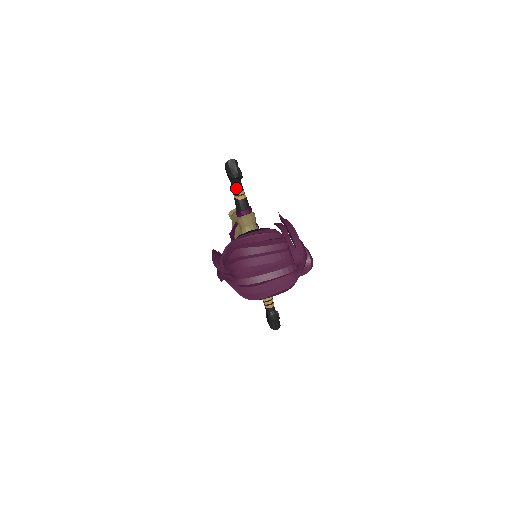
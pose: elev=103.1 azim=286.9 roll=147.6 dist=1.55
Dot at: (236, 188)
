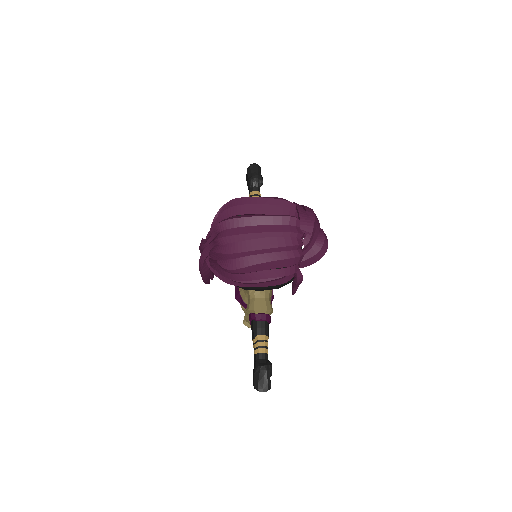
Dot at: (253, 192)
